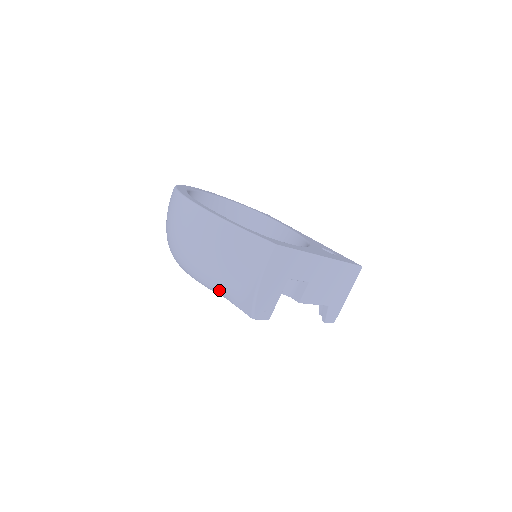
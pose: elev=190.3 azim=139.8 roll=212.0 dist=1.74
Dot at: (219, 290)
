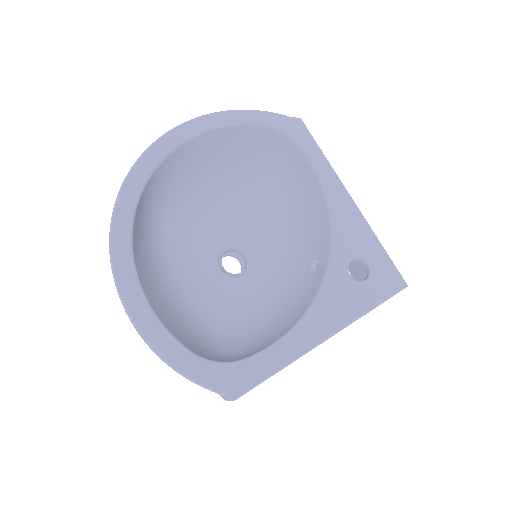
Dot at: occluded
